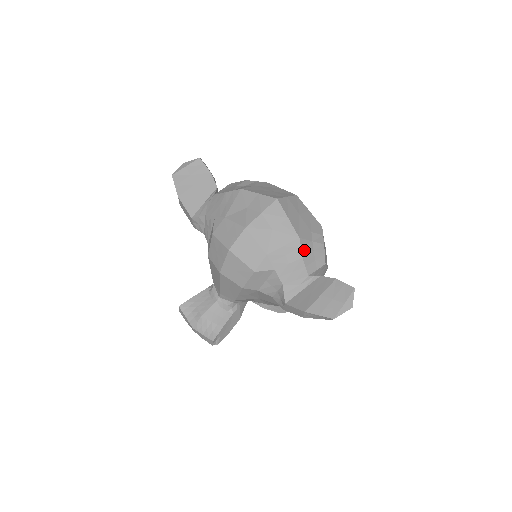
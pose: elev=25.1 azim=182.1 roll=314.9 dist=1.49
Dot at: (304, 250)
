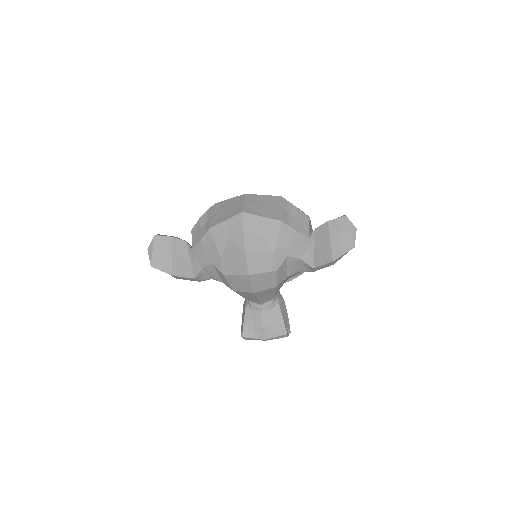
Dot at: (291, 225)
